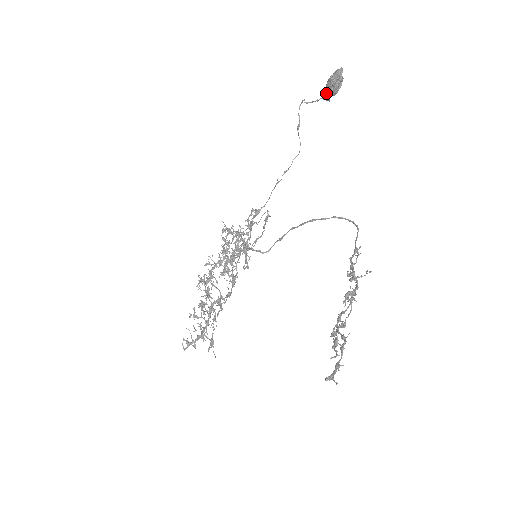
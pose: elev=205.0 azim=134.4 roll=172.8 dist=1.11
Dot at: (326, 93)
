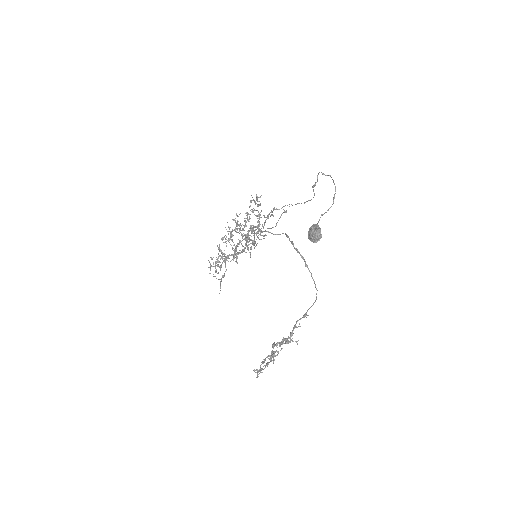
Dot at: (308, 234)
